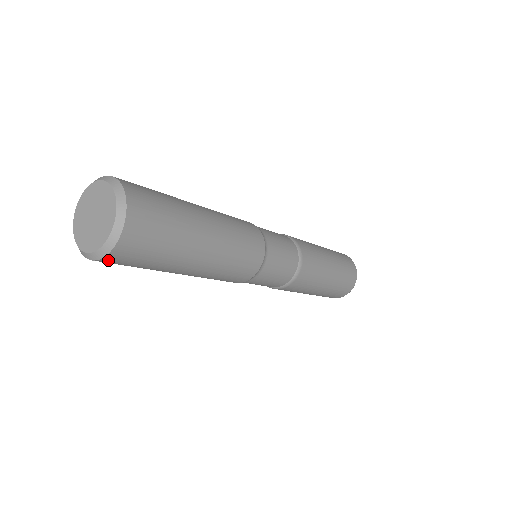
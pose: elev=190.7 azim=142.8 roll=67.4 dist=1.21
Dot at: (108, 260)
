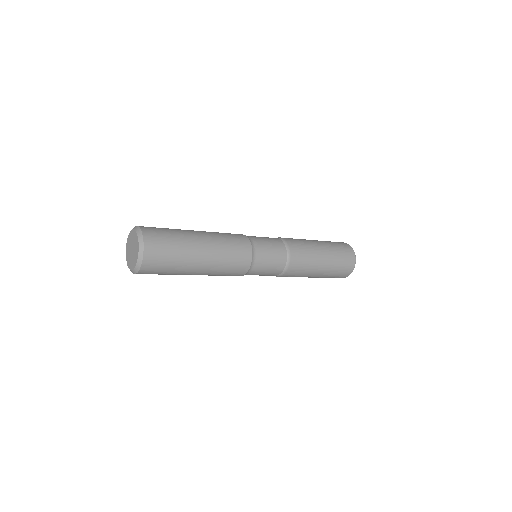
Dot at: occluded
